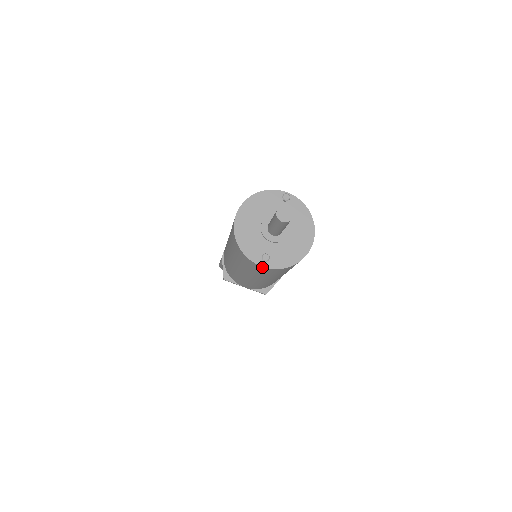
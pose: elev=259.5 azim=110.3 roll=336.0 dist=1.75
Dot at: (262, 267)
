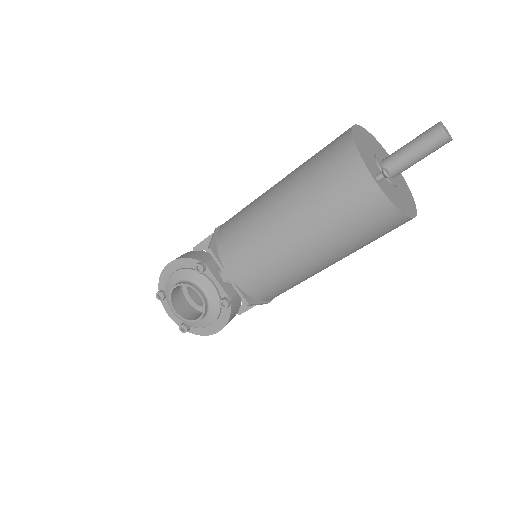
Dot at: (372, 183)
